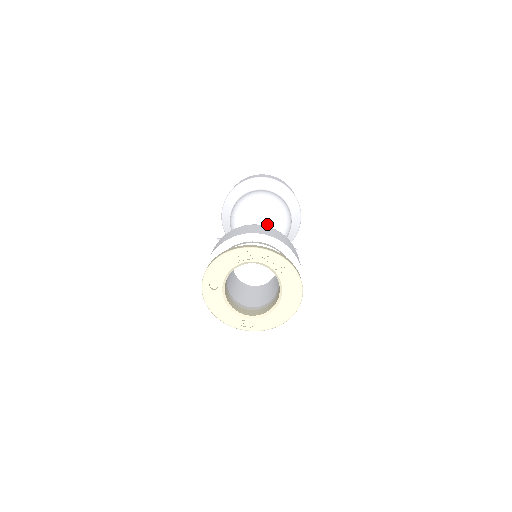
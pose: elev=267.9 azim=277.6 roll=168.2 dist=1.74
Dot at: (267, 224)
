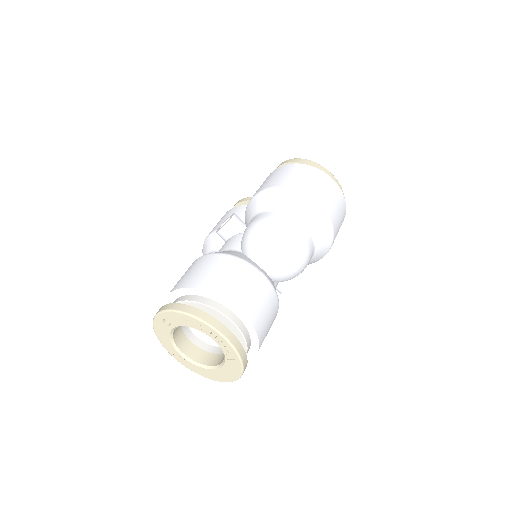
Dot at: (272, 271)
